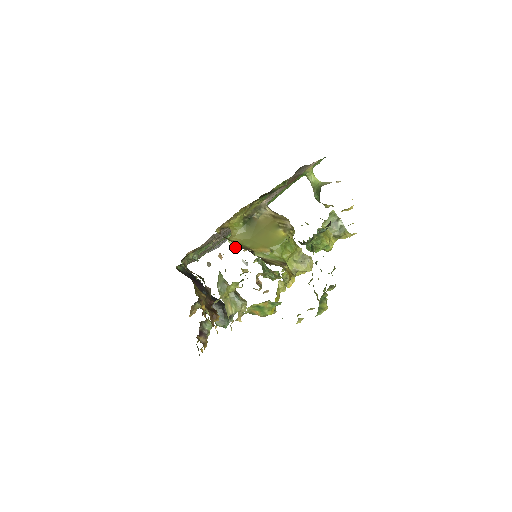
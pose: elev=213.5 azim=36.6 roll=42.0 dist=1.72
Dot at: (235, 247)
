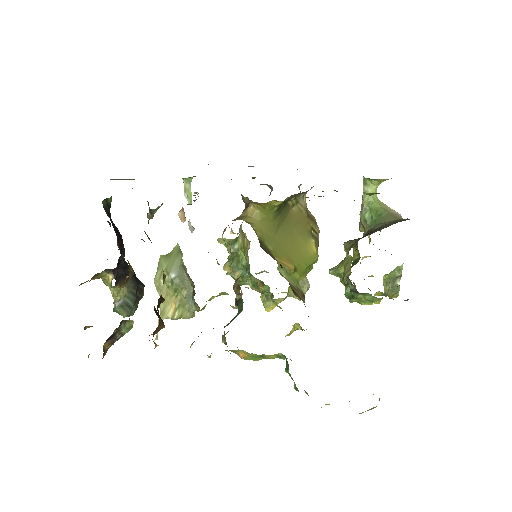
Dot at: (190, 198)
